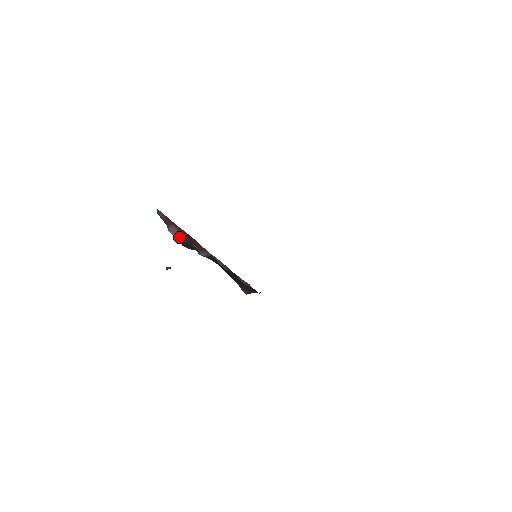
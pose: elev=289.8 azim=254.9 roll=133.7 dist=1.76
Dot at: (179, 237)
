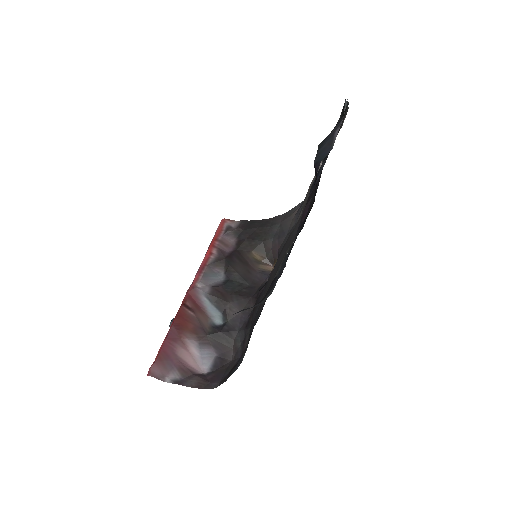
Dot at: (204, 354)
